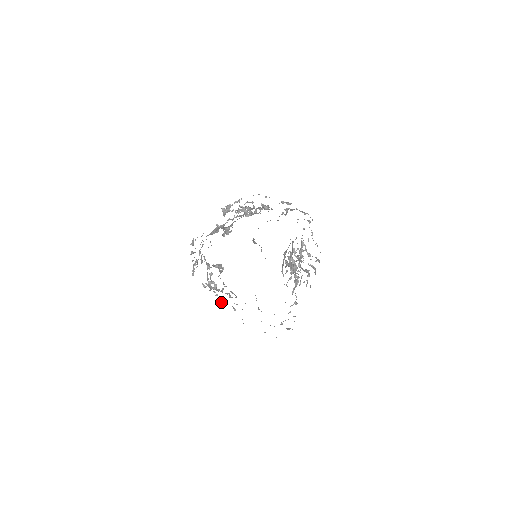
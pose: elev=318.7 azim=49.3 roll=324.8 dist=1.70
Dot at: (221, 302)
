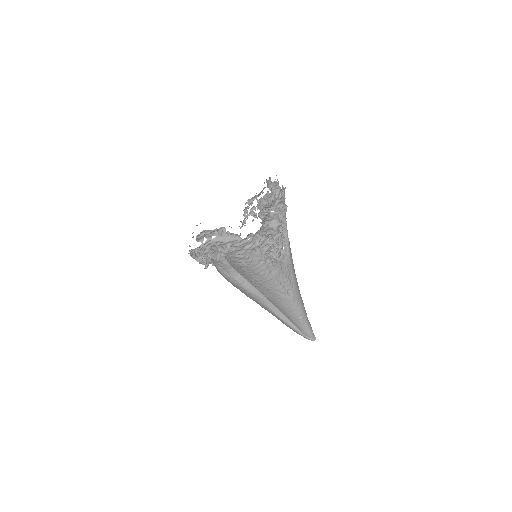
Dot at: occluded
